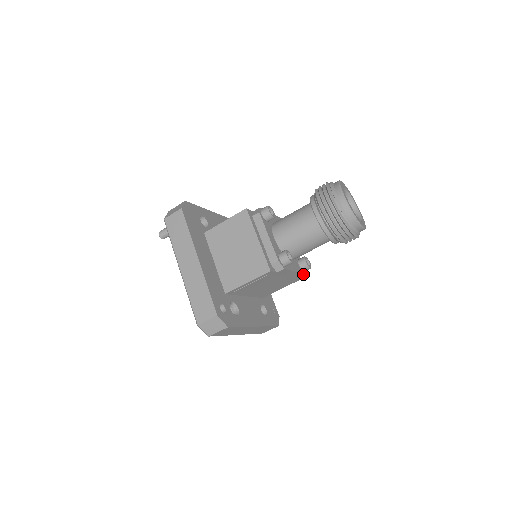
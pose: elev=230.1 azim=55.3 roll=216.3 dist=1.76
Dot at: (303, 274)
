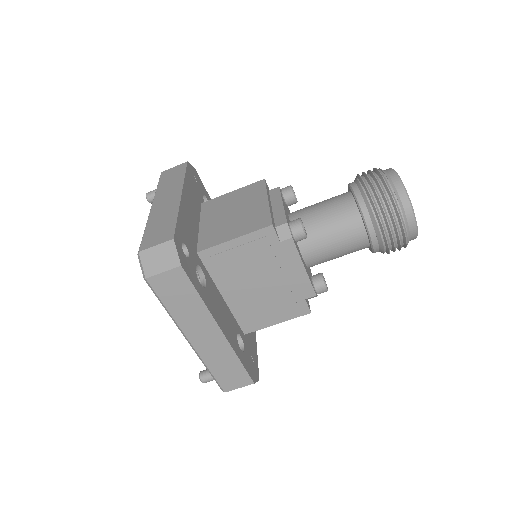
Dot at: (314, 295)
